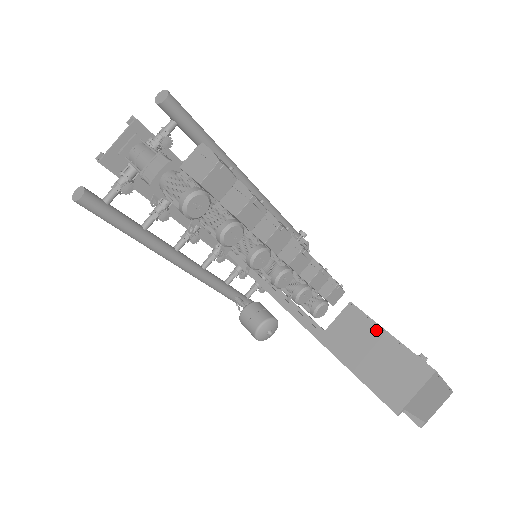
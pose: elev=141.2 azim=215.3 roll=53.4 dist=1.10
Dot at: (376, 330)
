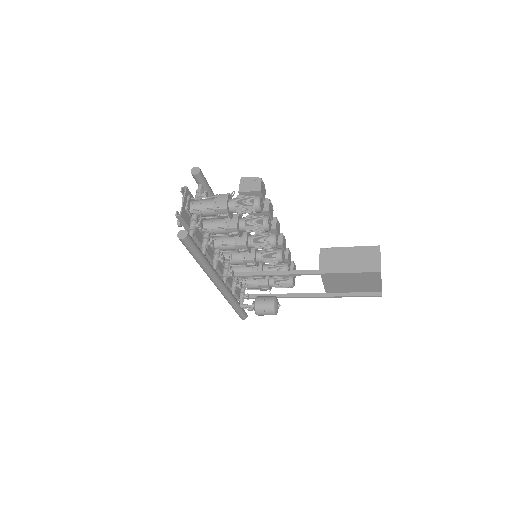
Dot at: (342, 250)
